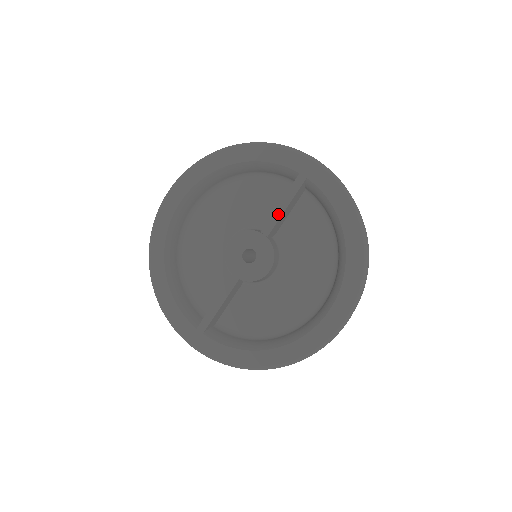
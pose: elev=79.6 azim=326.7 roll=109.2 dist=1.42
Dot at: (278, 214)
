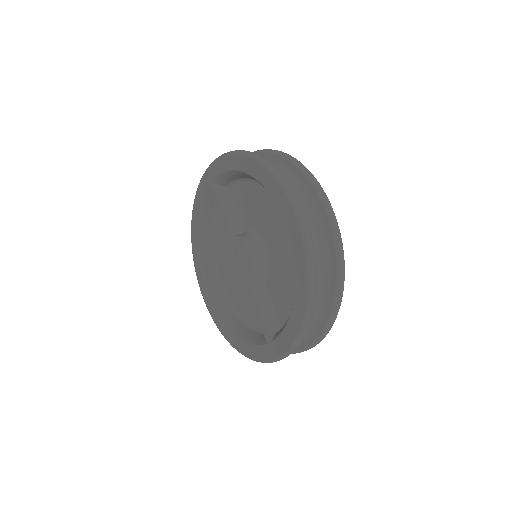
Dot at: (224, 218)
